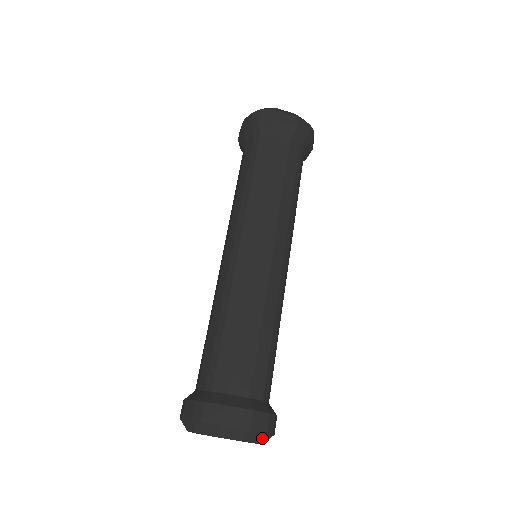
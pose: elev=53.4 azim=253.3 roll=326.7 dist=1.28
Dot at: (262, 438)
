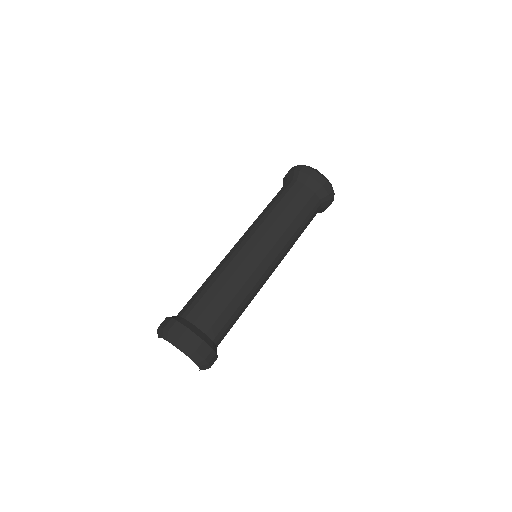
Dot at: (201, 362)
